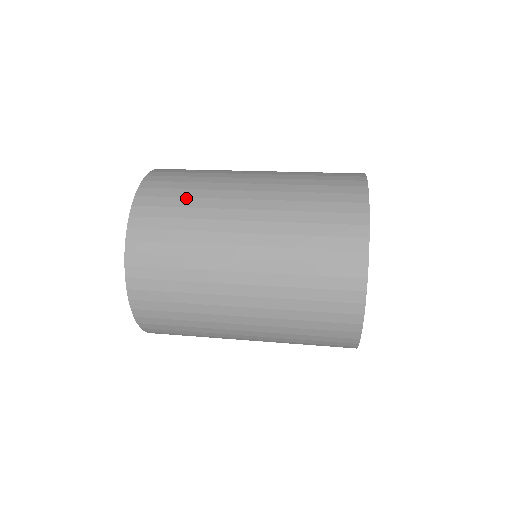
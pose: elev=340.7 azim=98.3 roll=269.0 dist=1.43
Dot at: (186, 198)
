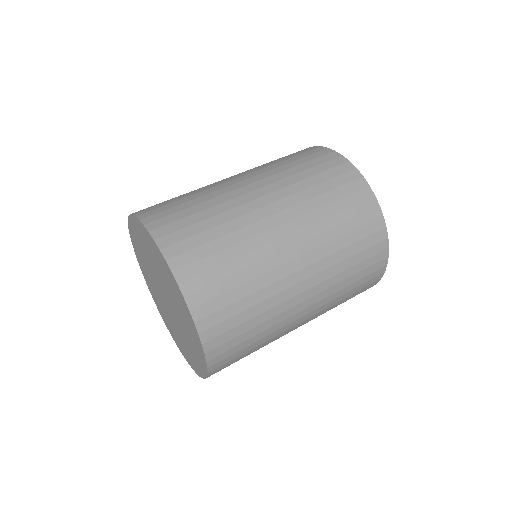
Dot at: (255, 337)
